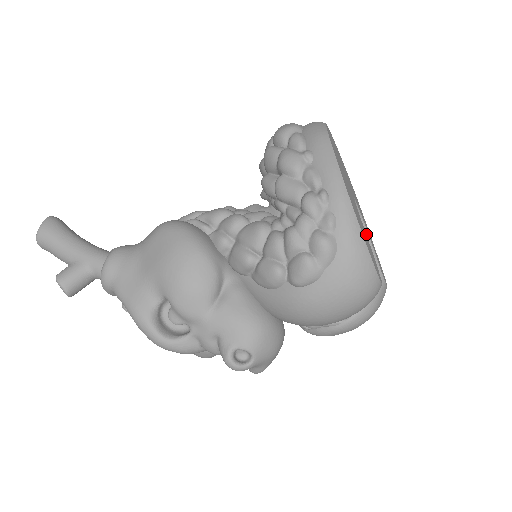
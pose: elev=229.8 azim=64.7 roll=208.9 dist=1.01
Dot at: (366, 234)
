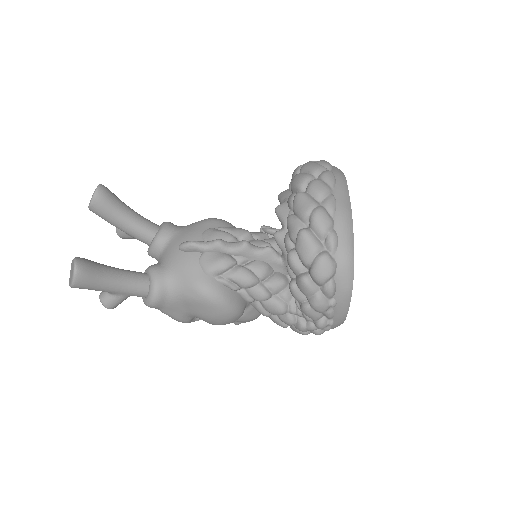
Dot at: occluded
